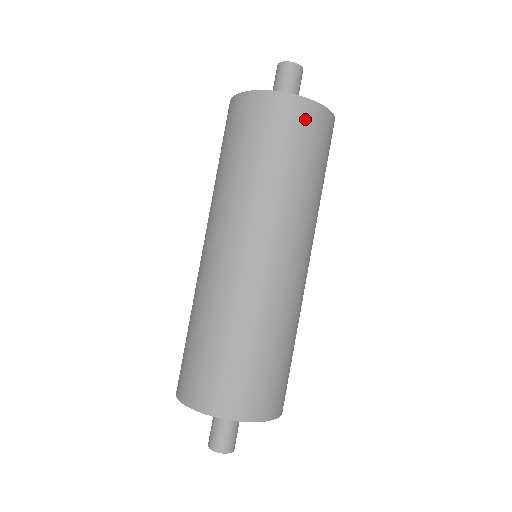
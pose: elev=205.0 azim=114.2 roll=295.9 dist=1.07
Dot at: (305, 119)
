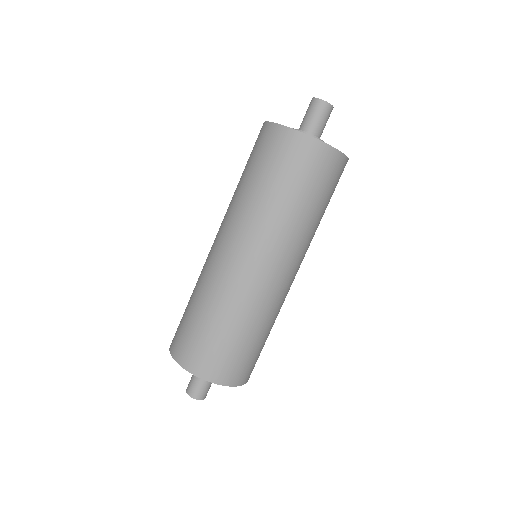
Dot at: (311, 156)
